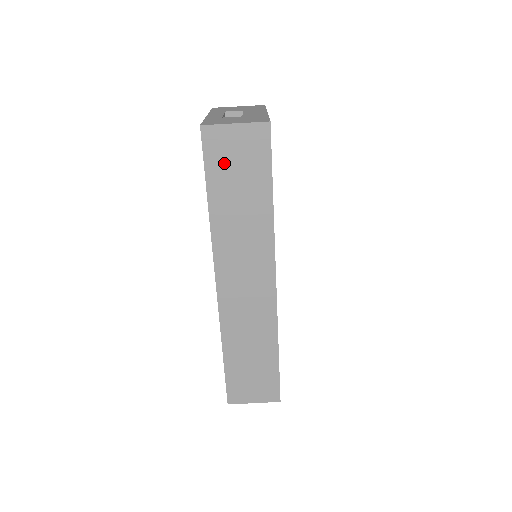
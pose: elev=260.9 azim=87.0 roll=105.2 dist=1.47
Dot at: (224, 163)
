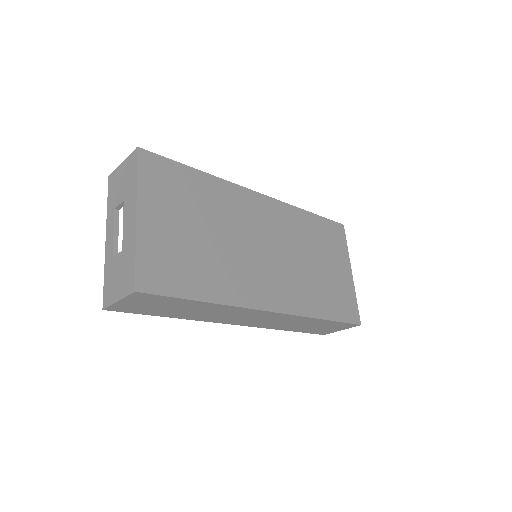
Dot at: (146, 309)
